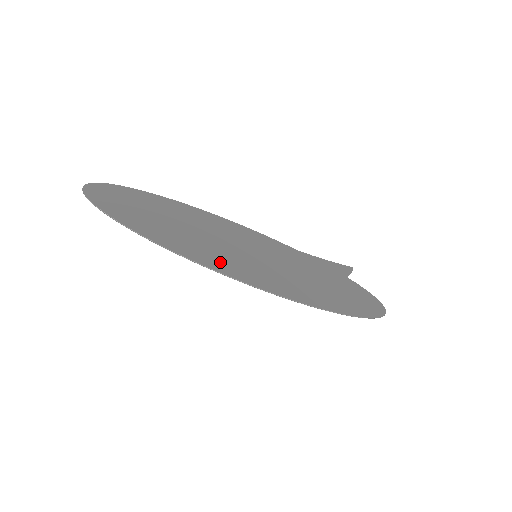
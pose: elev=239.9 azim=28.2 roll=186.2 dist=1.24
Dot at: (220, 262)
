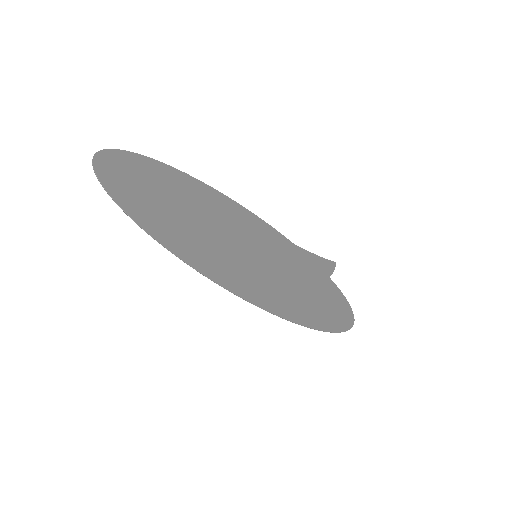
Dot at: (224, 270)
